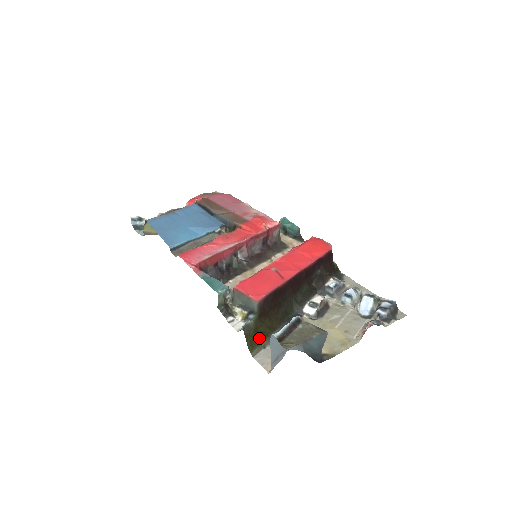
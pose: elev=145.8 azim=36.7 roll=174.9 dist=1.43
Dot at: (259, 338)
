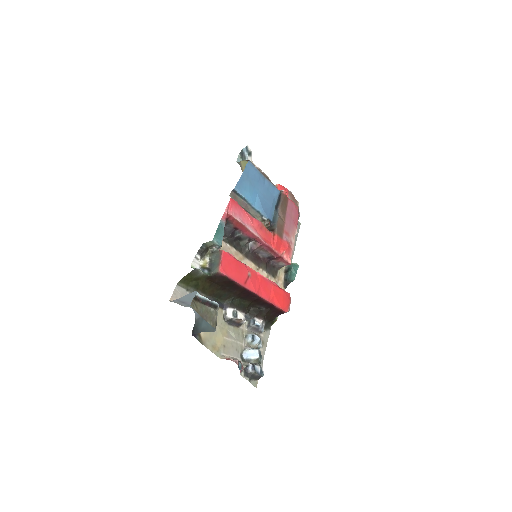
Dot at: (193, 283)
